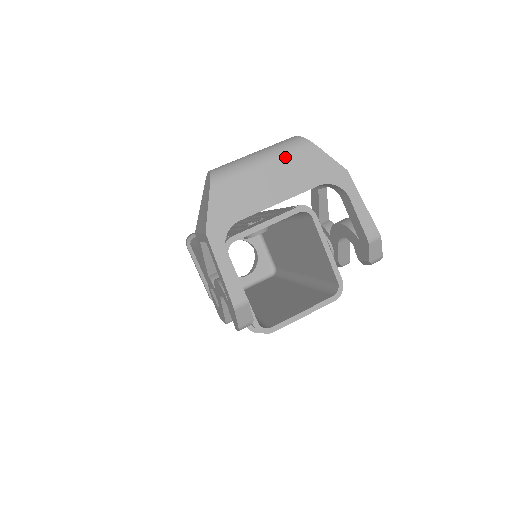
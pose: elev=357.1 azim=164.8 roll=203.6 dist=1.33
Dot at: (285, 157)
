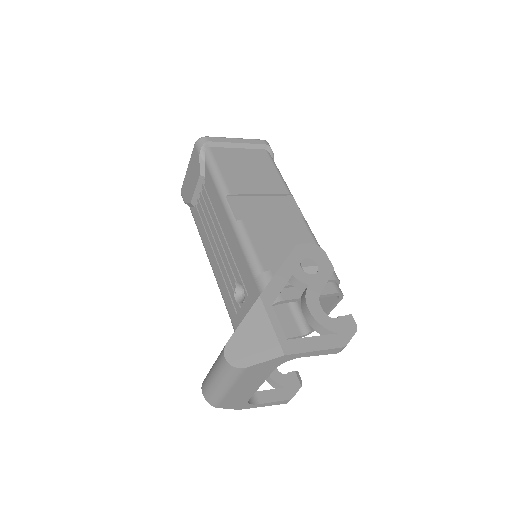
Dot at: (237, 381)
